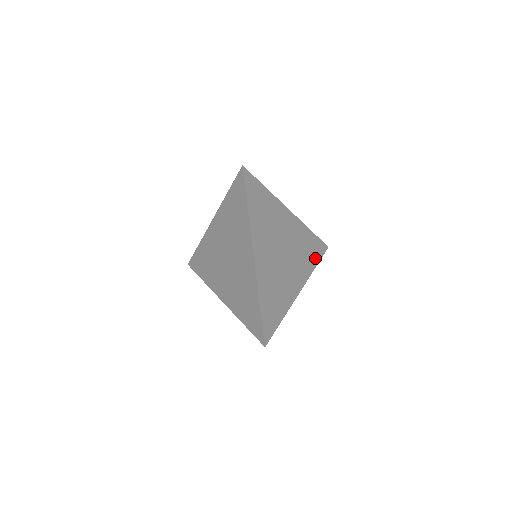
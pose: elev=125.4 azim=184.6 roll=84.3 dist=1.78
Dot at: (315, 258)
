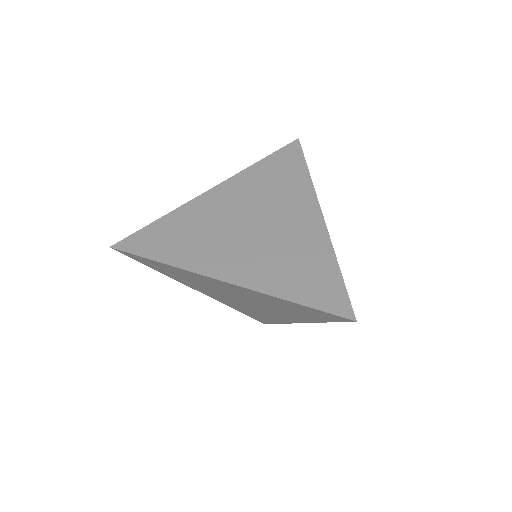
Dot at: occluded
